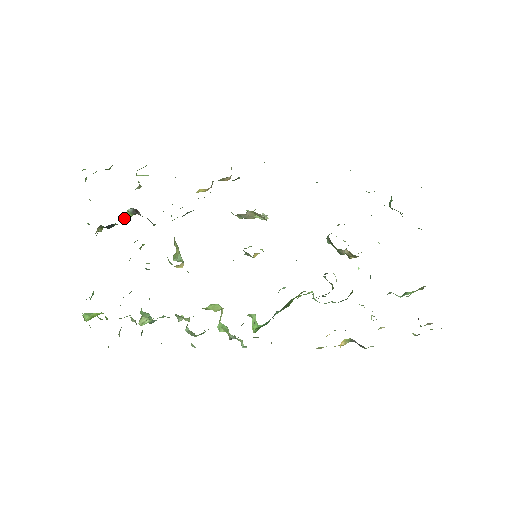
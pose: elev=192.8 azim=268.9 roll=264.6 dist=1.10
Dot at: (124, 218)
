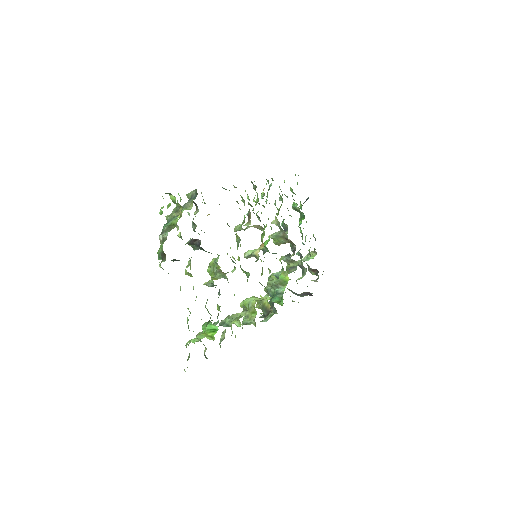
Dot at: occluded
